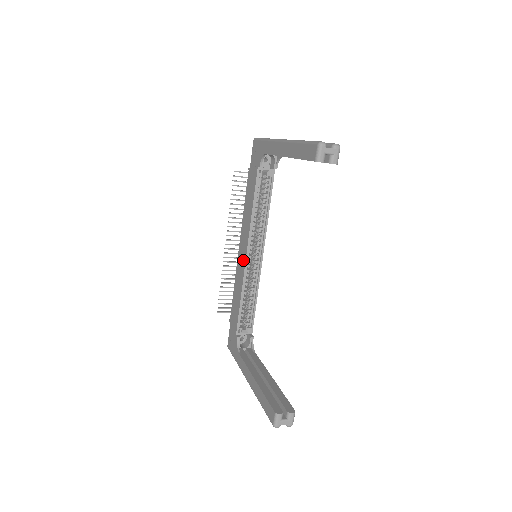
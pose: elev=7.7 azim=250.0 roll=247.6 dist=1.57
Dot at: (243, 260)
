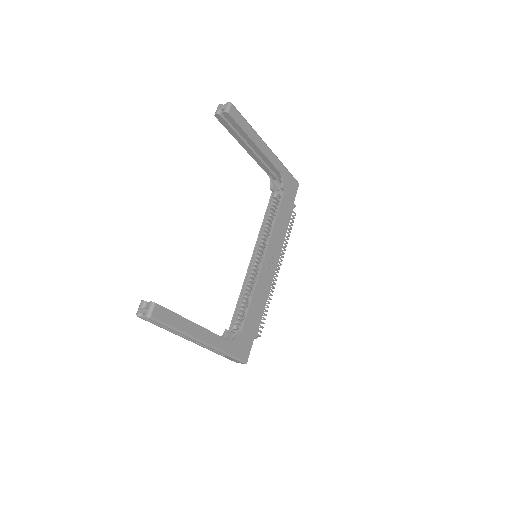
Dot at: occluded
